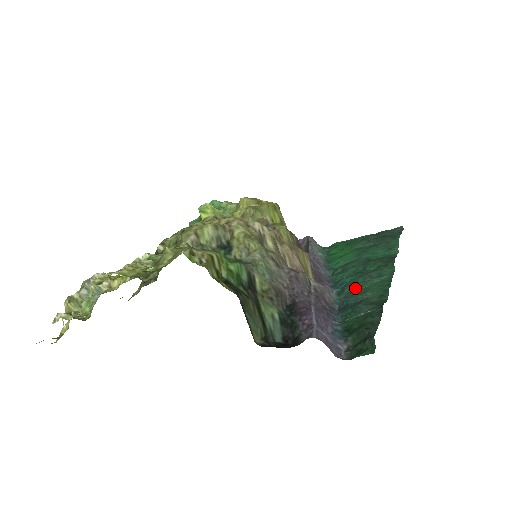
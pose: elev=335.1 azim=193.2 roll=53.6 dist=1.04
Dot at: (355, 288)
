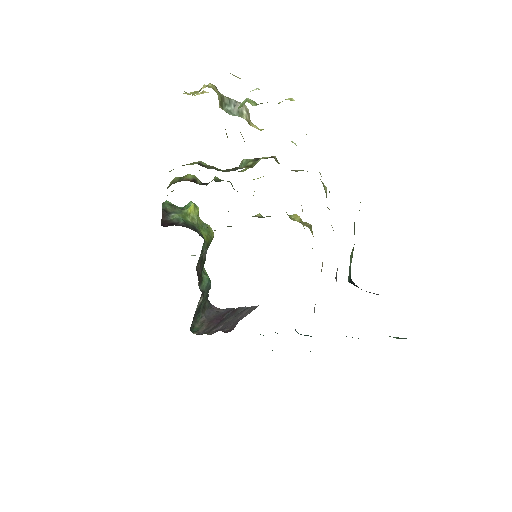
Dot at: occluded
